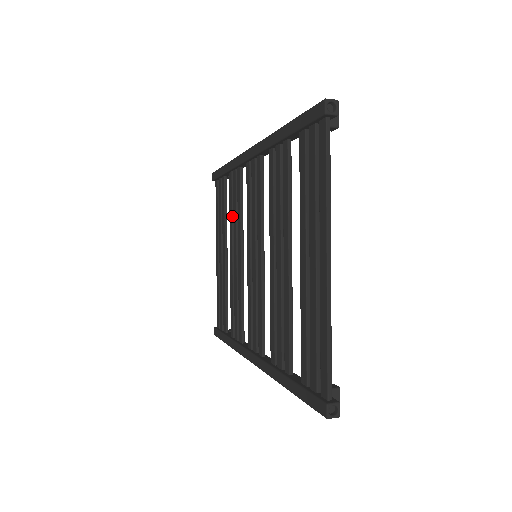
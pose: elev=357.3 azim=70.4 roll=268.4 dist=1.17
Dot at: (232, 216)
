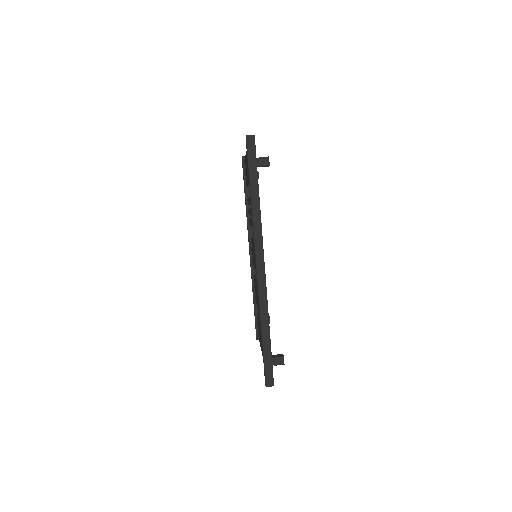
Dot at: occluded
